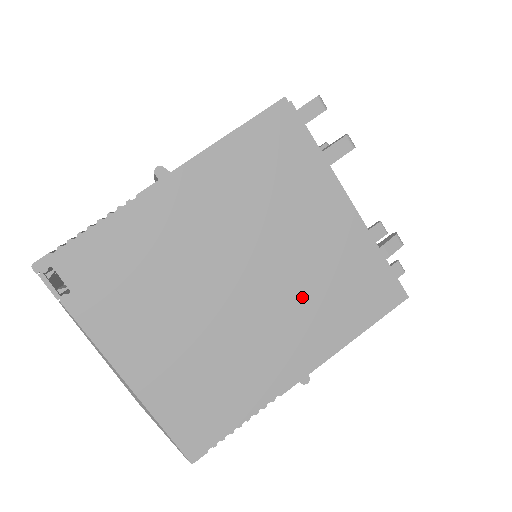
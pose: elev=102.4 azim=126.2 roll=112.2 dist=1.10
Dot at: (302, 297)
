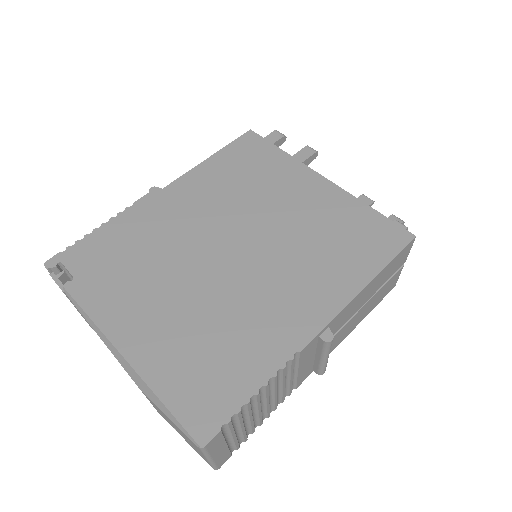
Dot at: (297, 252)
